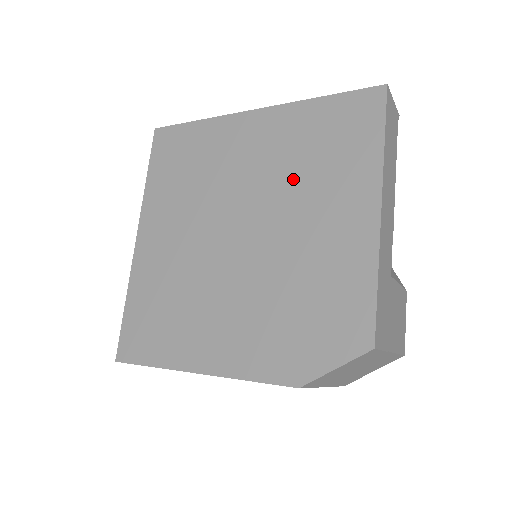
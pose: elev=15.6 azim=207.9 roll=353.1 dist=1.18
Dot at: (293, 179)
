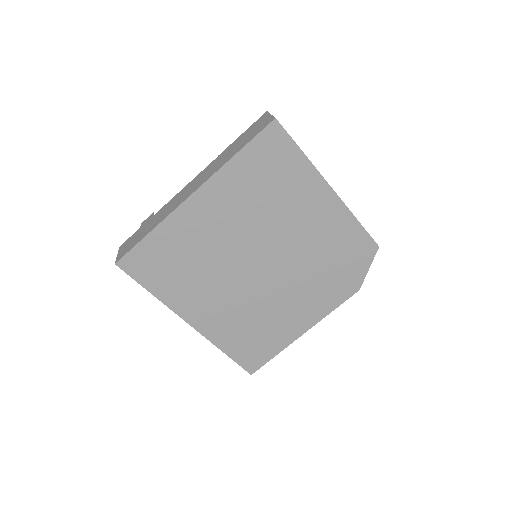
Dot at: (266, 213)
